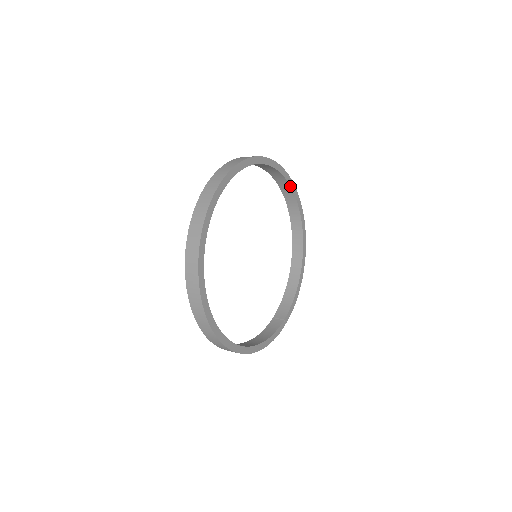
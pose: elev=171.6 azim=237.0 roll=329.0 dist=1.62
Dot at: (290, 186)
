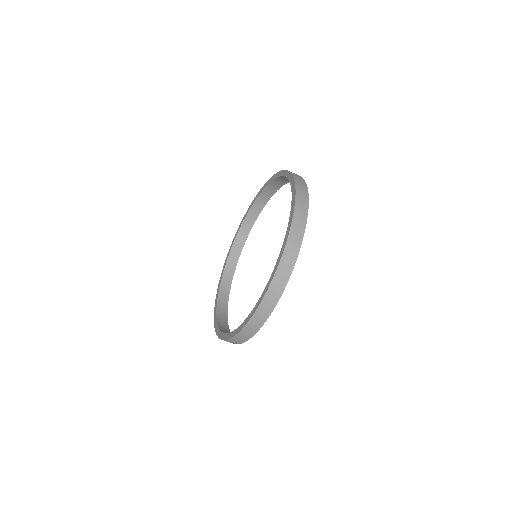
Dot at: occluded
